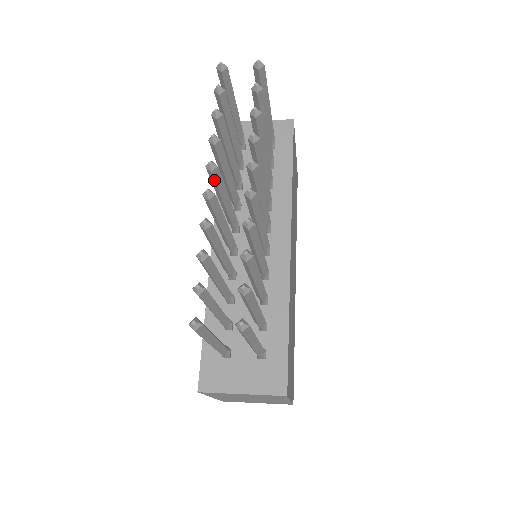
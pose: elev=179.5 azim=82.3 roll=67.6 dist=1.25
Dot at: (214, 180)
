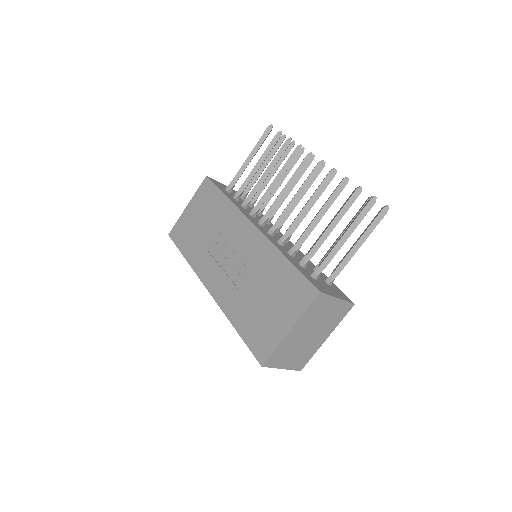
Dot at: occluded
